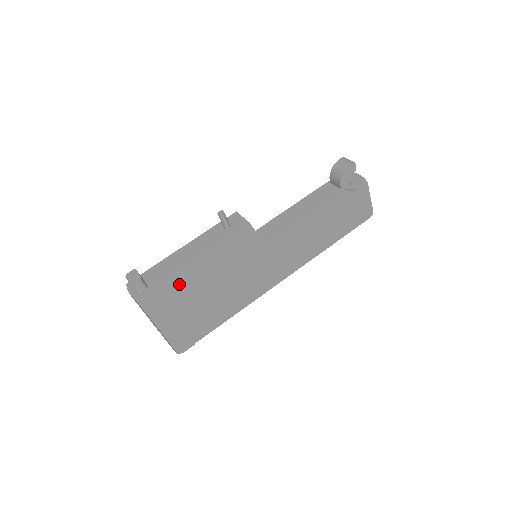
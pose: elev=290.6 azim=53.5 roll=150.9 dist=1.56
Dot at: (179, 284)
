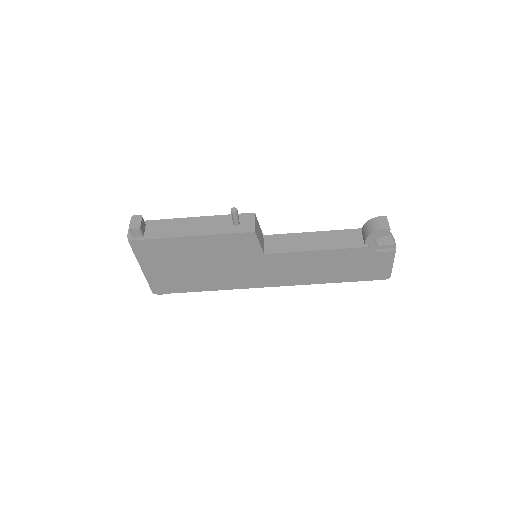
Dot at: (171, 247)
